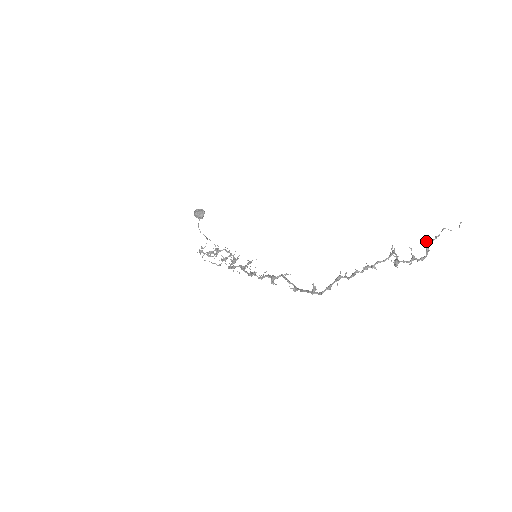
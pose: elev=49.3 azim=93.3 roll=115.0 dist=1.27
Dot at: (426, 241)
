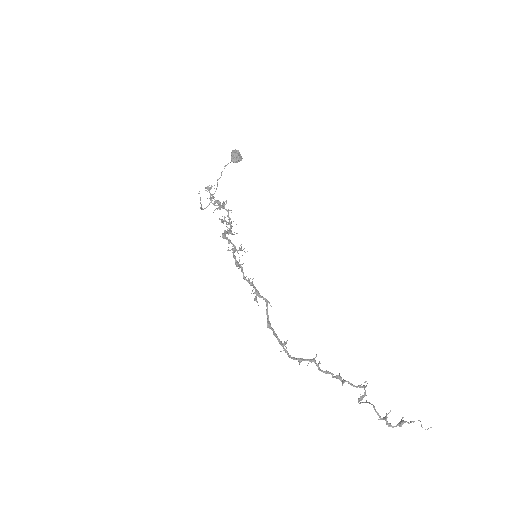
Dot at: occluded
